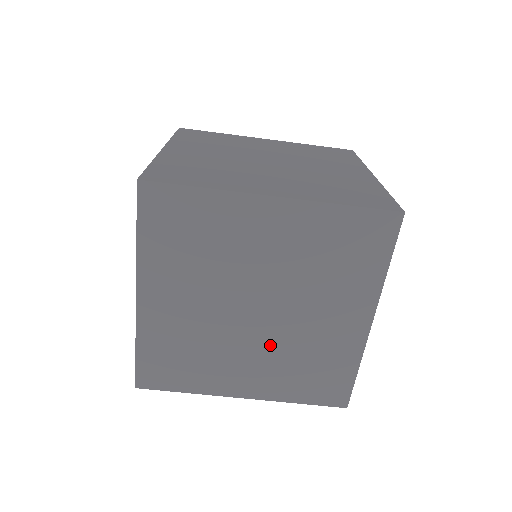
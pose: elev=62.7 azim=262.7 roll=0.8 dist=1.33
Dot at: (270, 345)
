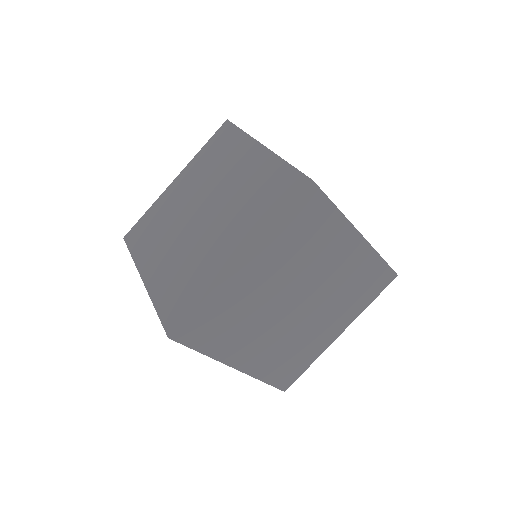
Dot at: (324, 304)
